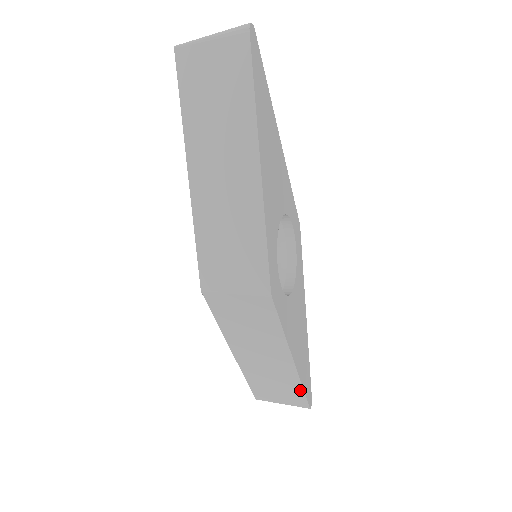
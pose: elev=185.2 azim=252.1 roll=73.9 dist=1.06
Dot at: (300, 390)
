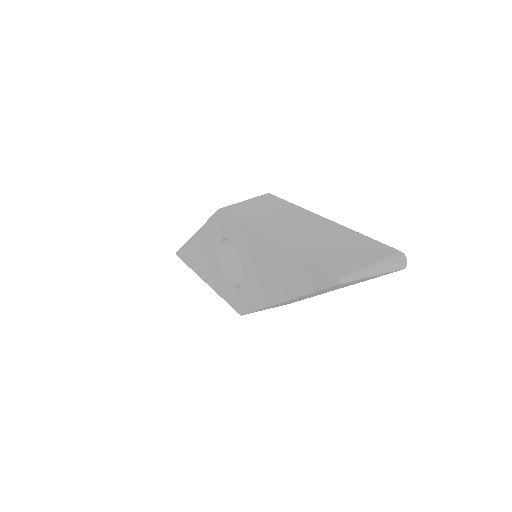
Dot at: occluded
